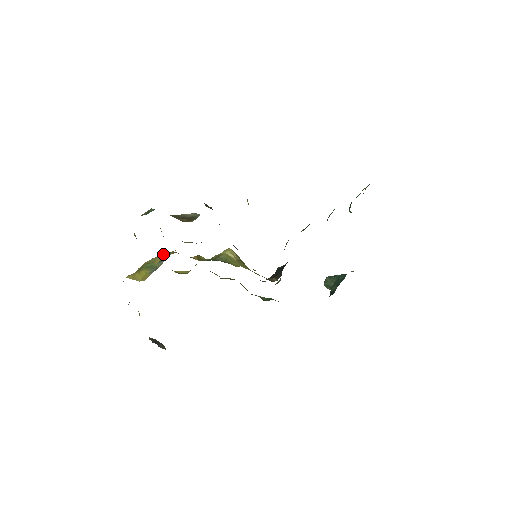
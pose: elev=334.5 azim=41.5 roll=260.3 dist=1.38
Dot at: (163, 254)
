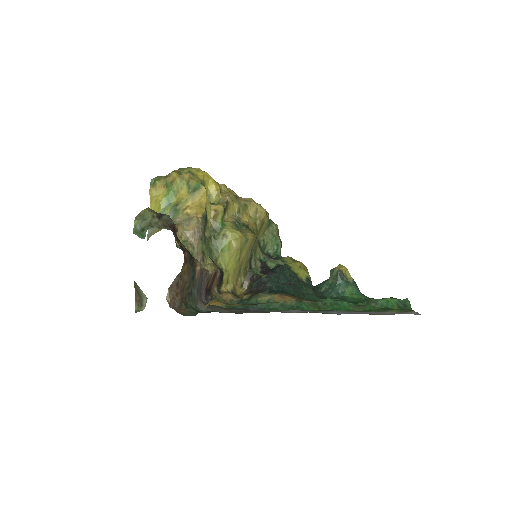
Dot at: (190, 190)
